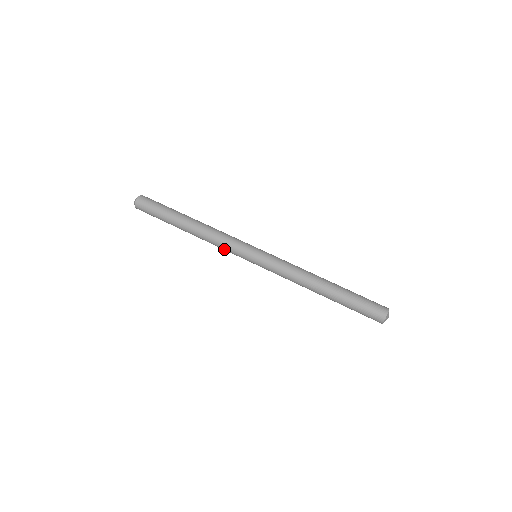
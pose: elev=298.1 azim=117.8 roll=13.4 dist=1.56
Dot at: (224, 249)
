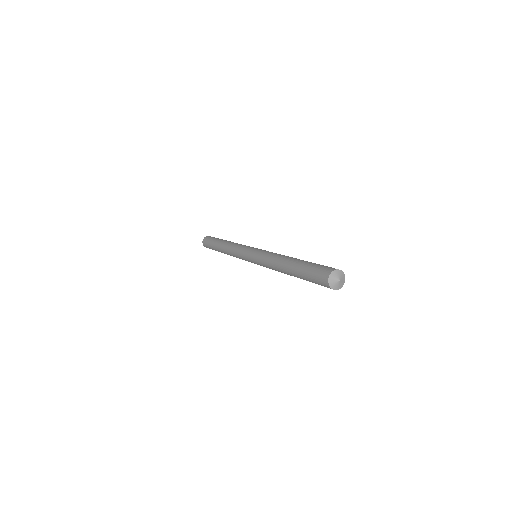
Dot at: (236, 253)
